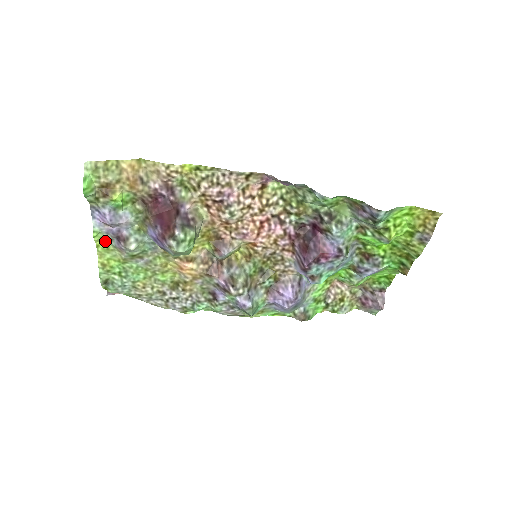
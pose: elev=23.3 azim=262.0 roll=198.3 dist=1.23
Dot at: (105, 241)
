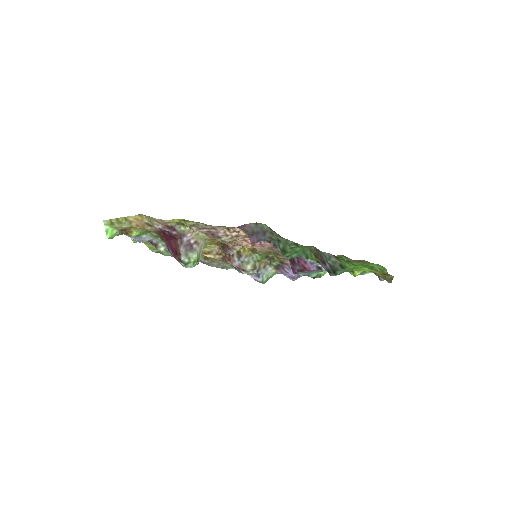
Dot at: occluded
